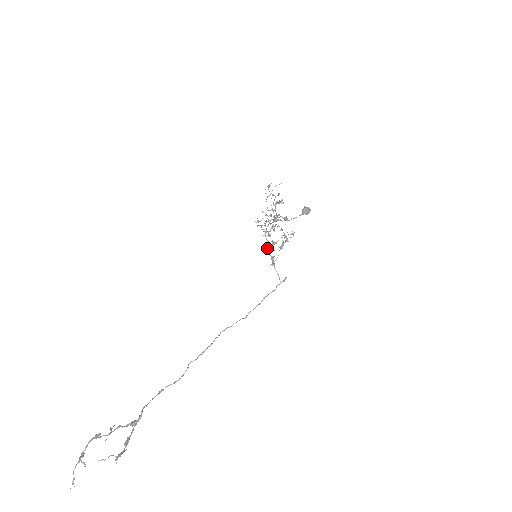
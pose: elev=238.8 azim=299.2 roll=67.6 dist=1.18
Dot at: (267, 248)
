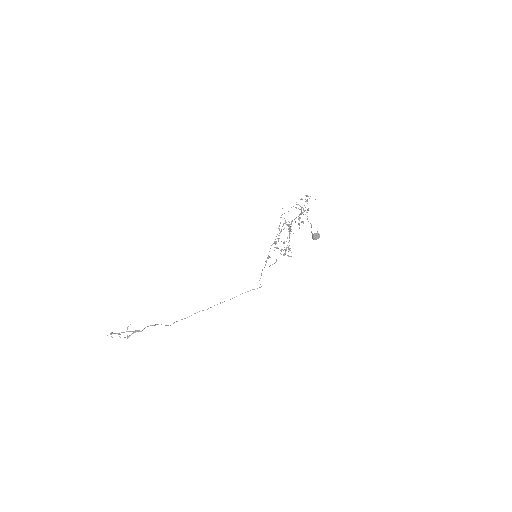
Dot at: occluded
